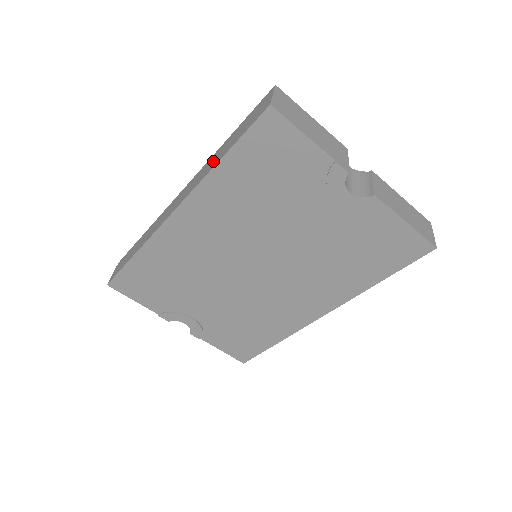
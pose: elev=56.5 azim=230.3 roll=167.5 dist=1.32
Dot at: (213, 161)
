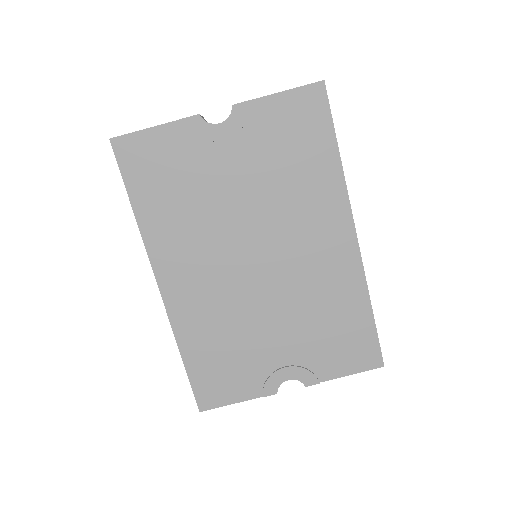
Dot at: occluded
